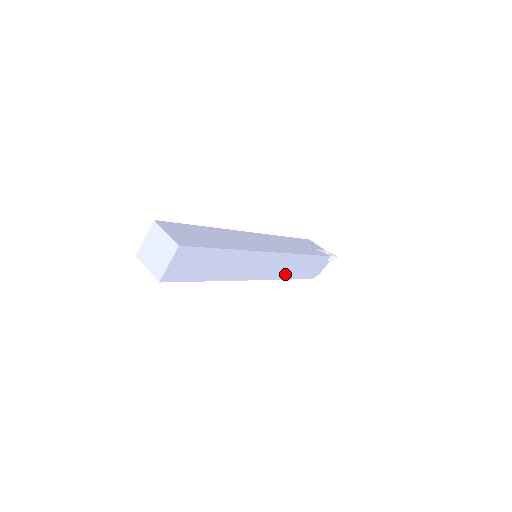
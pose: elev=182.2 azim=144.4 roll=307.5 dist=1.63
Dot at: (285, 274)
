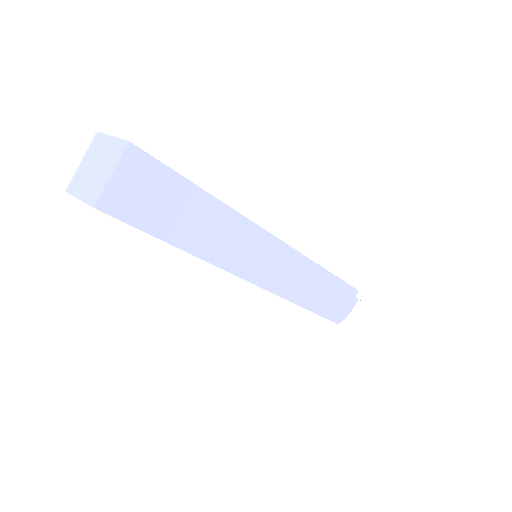
Dot at: (299, 295)
